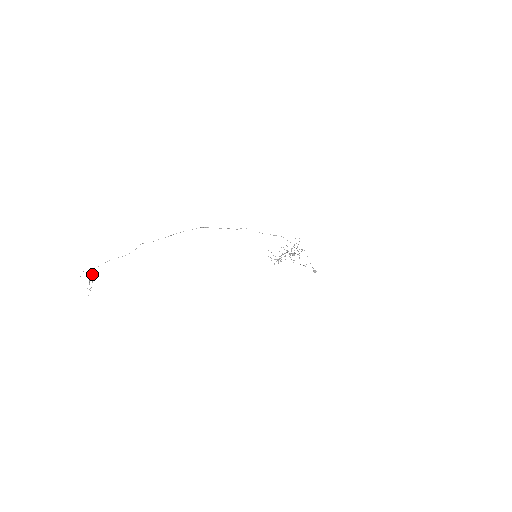
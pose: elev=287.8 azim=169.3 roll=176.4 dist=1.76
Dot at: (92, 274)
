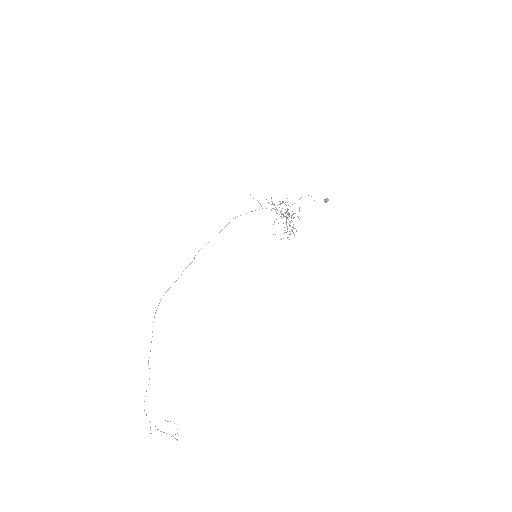
Dot at: occluded
